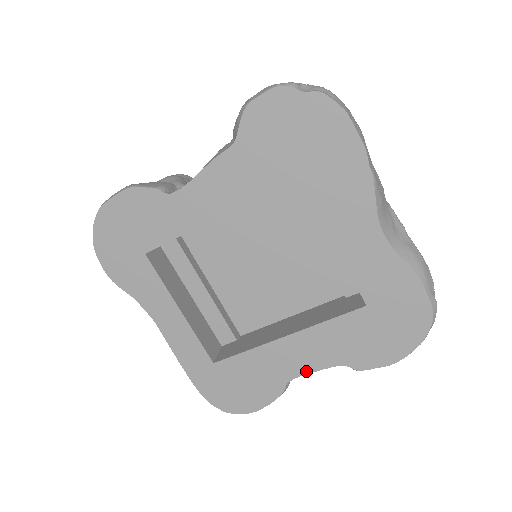
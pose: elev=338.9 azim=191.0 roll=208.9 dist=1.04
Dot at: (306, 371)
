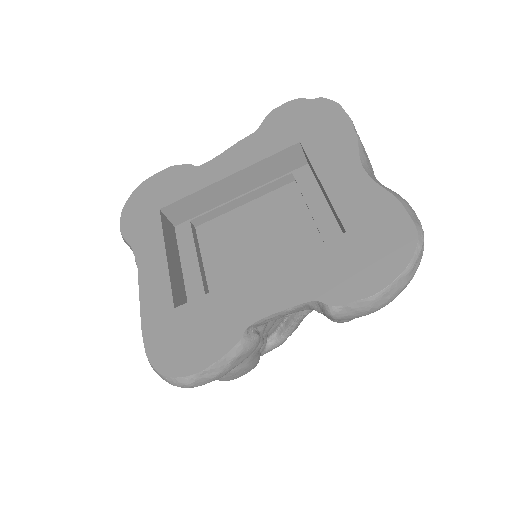
Dot at: (272, 311)
